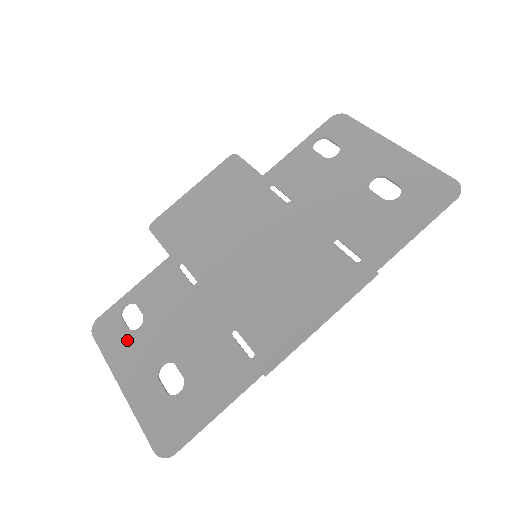
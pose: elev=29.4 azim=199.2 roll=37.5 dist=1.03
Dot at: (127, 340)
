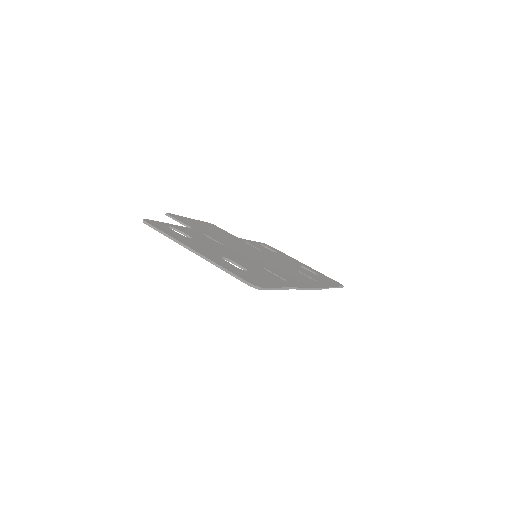
Dot at: (184, 237)
